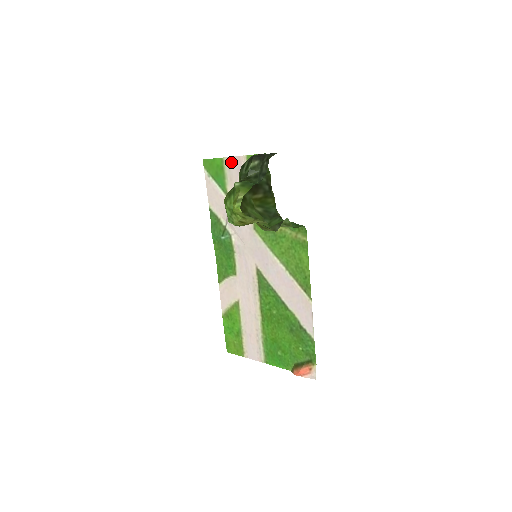
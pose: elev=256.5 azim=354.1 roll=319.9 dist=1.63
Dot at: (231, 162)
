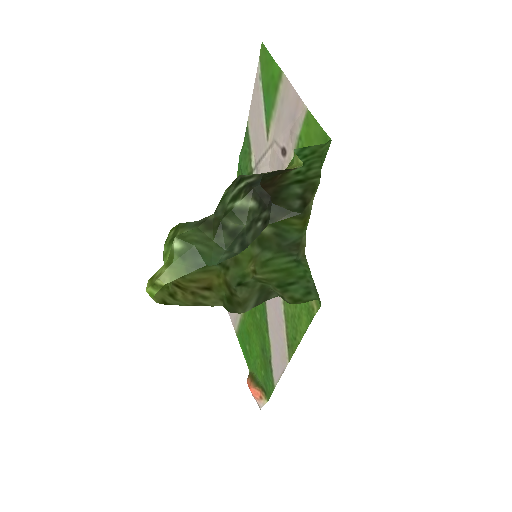
Dot at: (288, 93)
